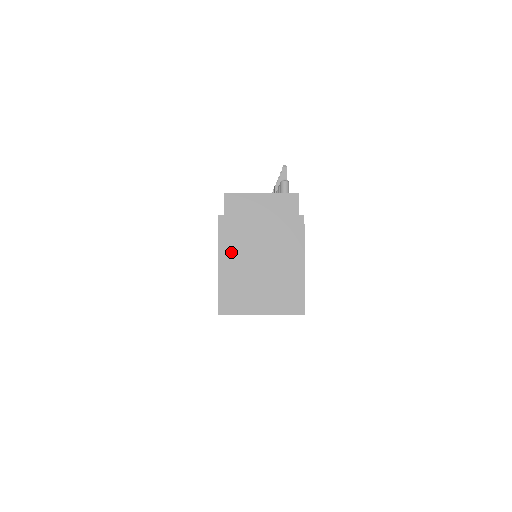
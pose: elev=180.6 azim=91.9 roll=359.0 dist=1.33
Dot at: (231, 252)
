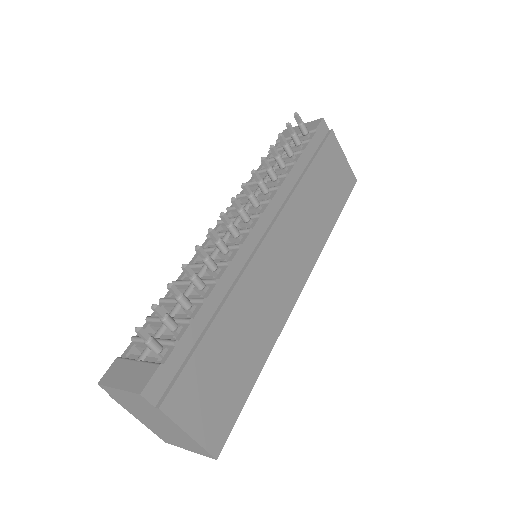
Dot at: (138, 416)
